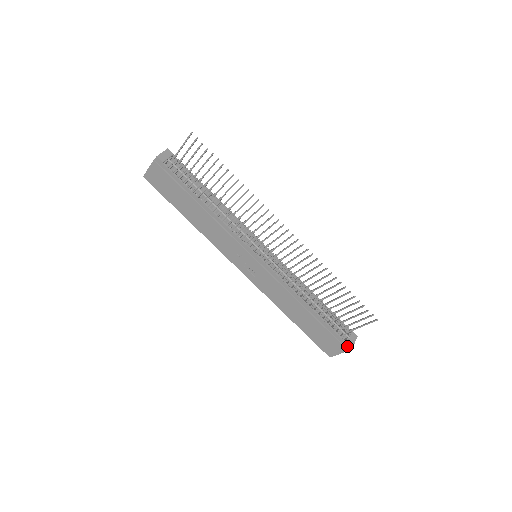
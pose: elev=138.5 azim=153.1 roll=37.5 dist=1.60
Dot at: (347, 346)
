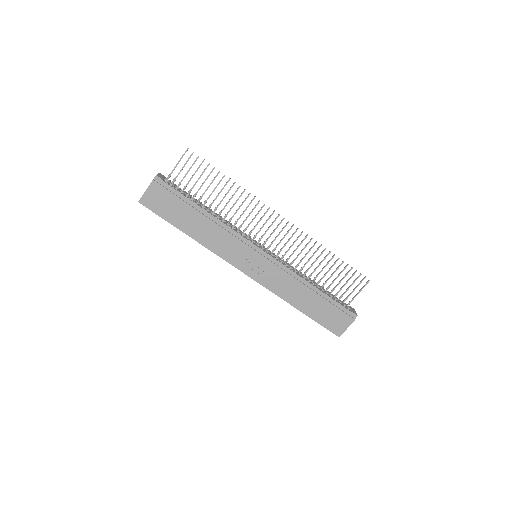
Dot at: (353, 315)
